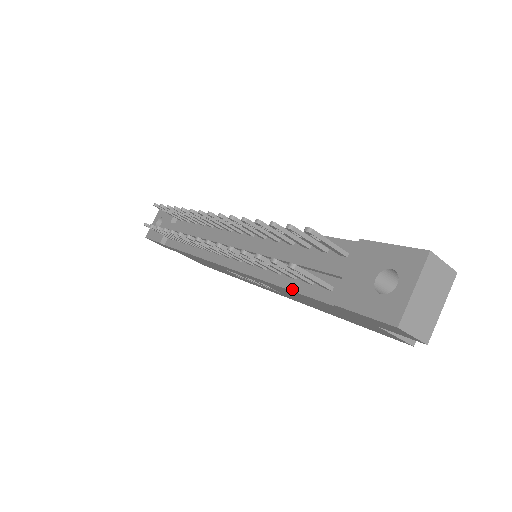
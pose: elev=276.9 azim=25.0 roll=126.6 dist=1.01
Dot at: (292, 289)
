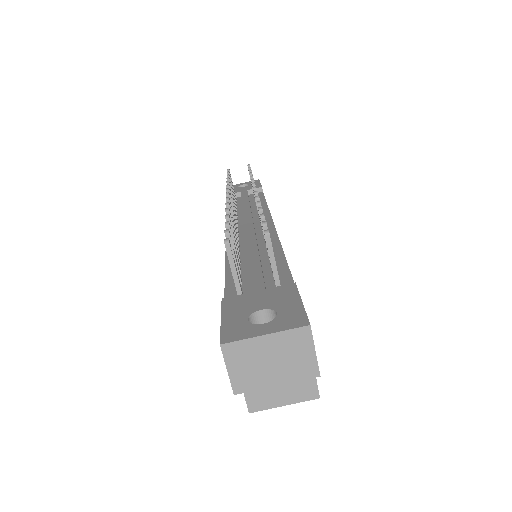
Dot at: (227, 277)
